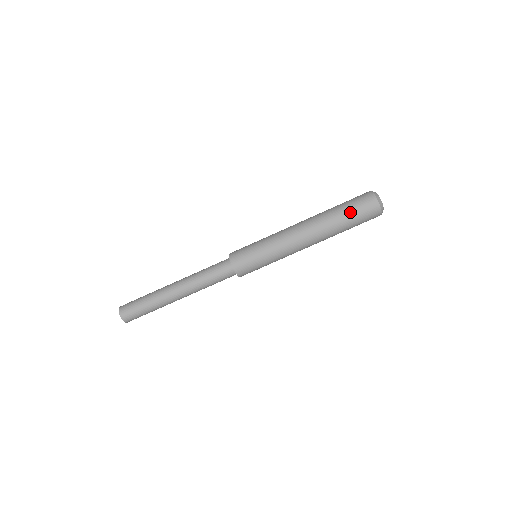
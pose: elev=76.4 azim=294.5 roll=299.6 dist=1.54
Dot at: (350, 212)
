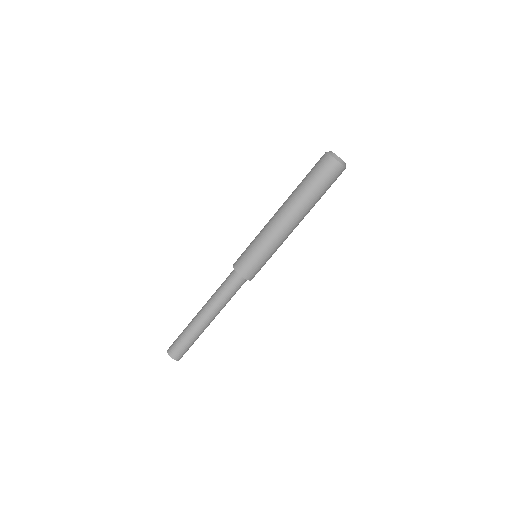
Dot at: (325, 188)
